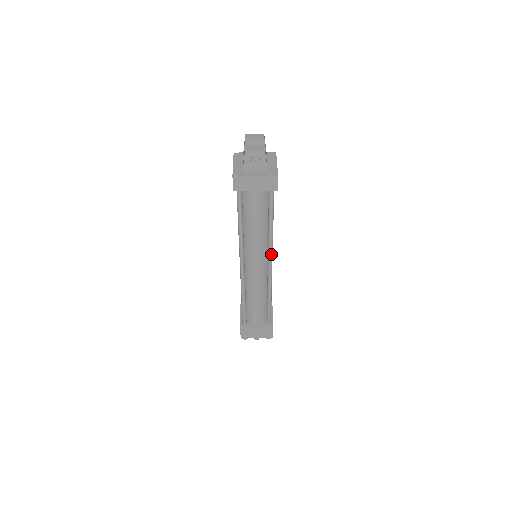
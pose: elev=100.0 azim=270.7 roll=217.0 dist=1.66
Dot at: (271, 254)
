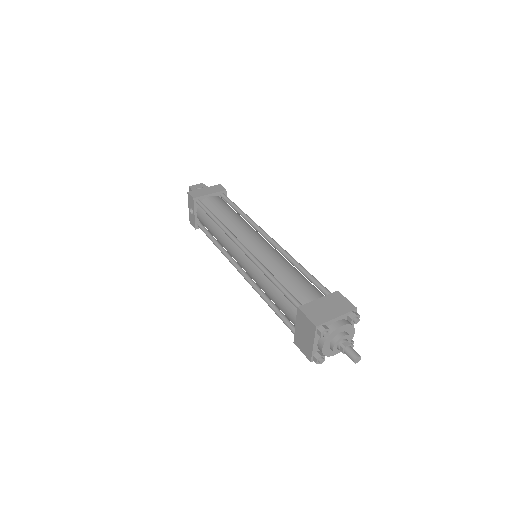
Dot at: (261, 229)
